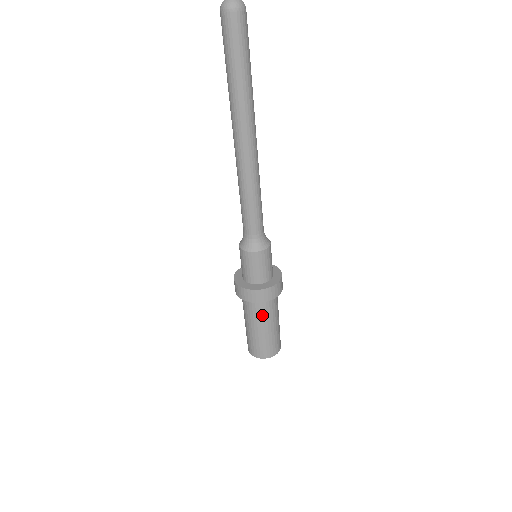
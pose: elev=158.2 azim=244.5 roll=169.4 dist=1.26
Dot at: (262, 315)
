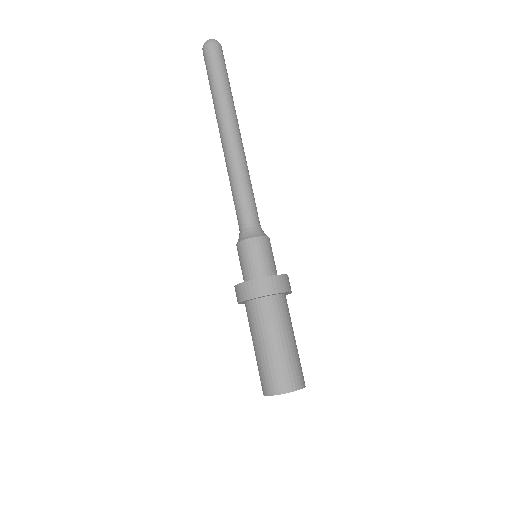
Dot at: (267, 321)
